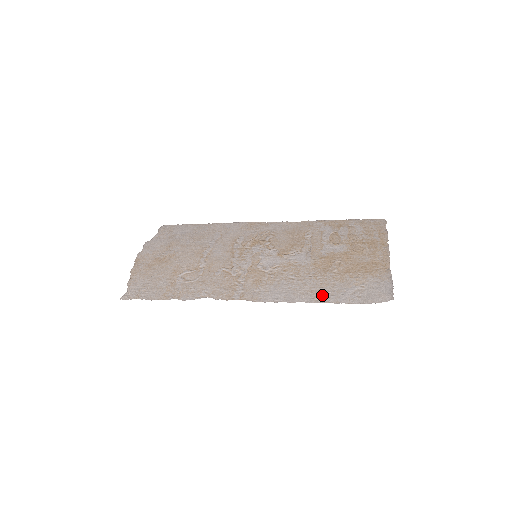
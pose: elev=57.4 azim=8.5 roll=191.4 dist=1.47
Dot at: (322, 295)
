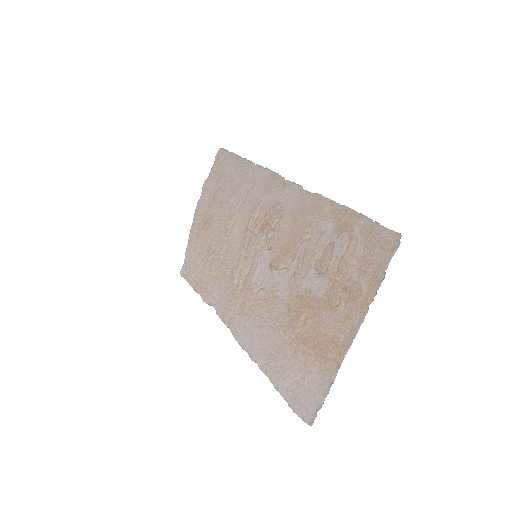
Dot at: (272, 366)
